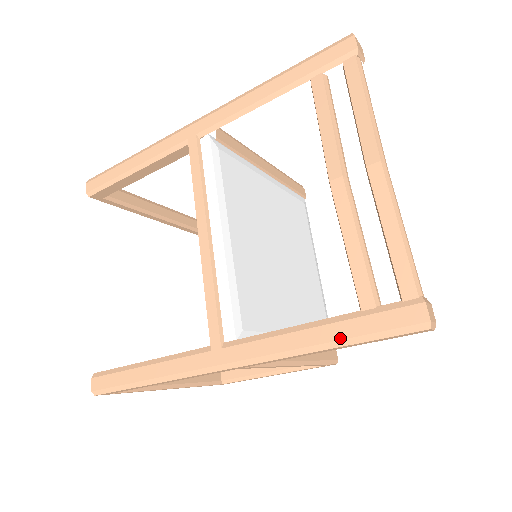
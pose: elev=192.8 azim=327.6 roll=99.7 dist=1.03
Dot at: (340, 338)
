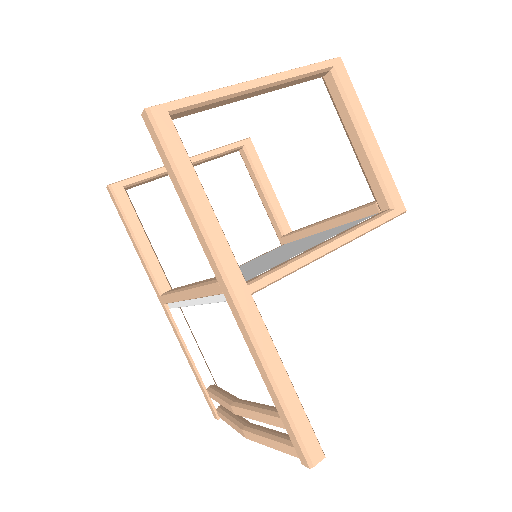
Dot at: (195, 376)
